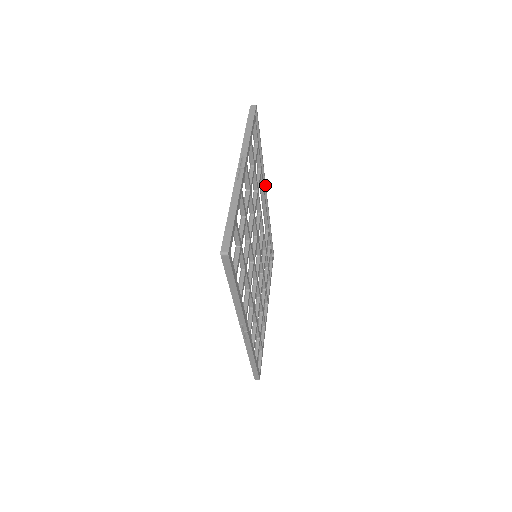
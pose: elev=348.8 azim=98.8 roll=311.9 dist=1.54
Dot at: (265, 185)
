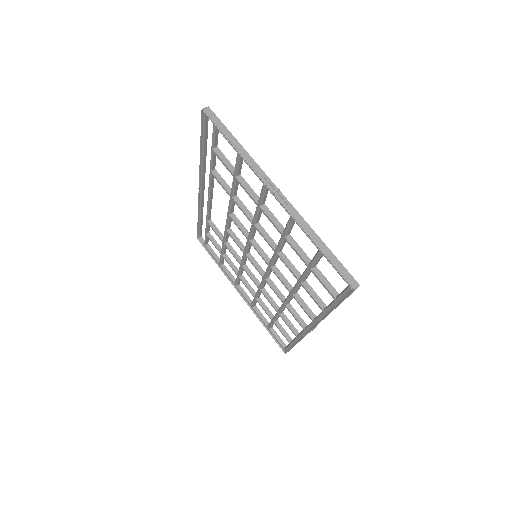
Dot at: (204, 180)
